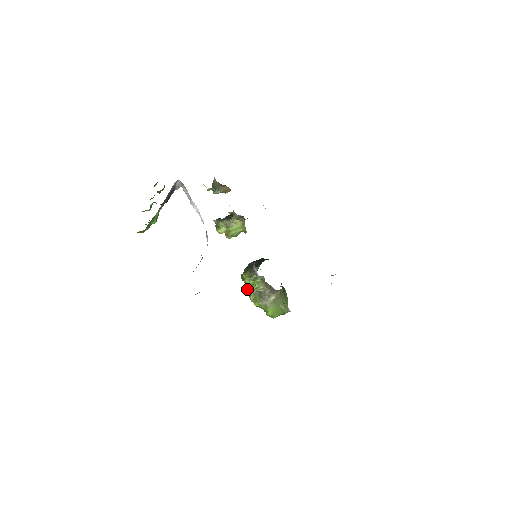
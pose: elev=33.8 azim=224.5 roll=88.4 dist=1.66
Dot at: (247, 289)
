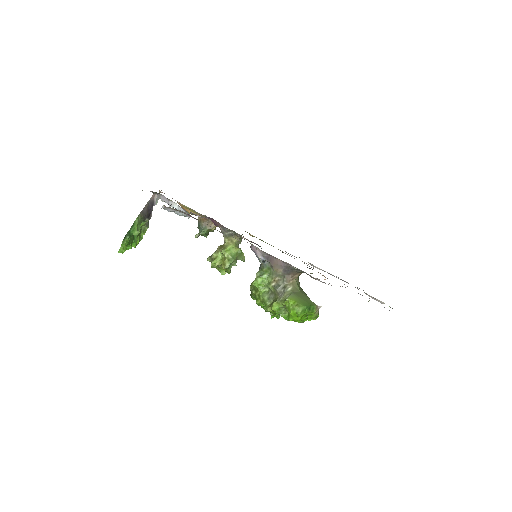
Dot at: (260, 301)
